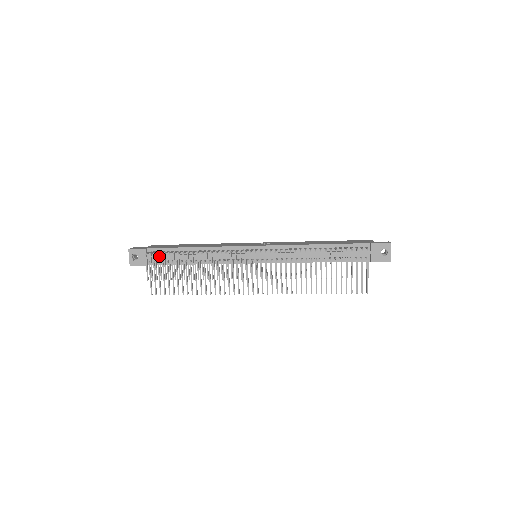
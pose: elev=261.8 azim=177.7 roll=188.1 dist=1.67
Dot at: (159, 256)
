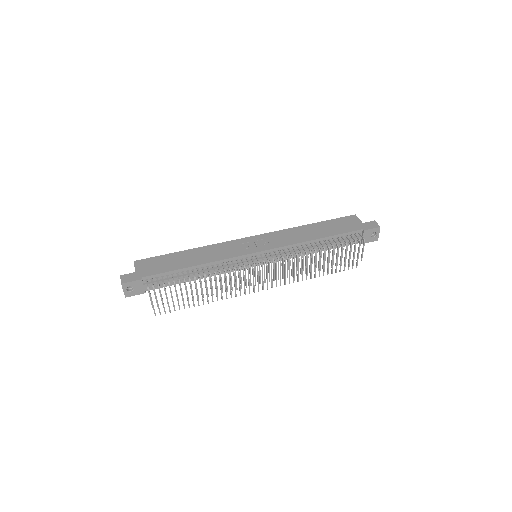
Dot at: (164, 287)
